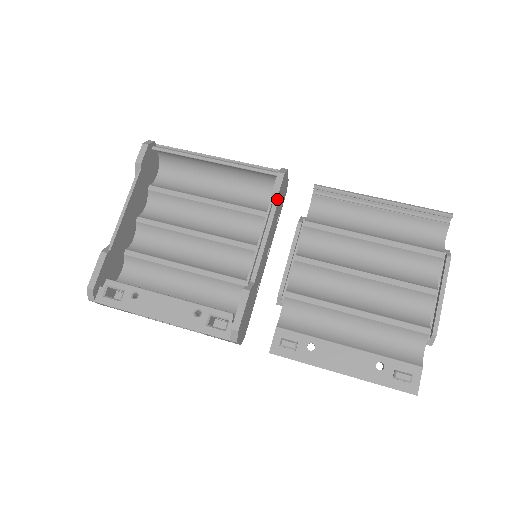
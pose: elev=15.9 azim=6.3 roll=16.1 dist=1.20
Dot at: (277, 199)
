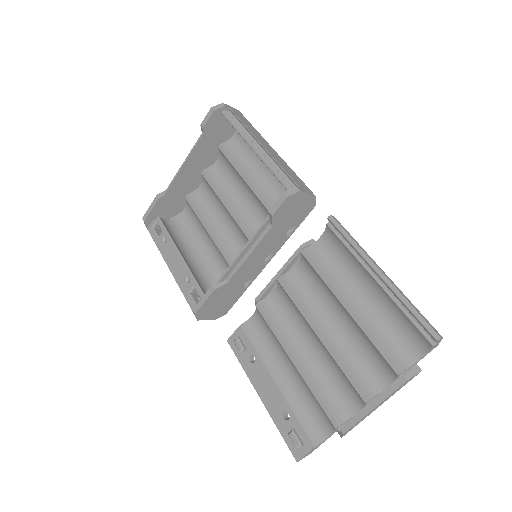
Dot at: (272, 219)
